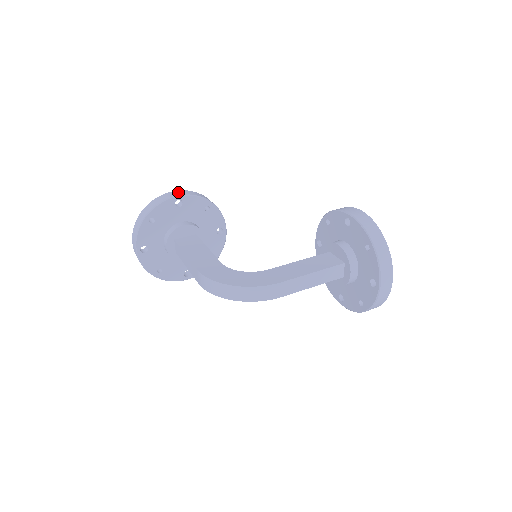
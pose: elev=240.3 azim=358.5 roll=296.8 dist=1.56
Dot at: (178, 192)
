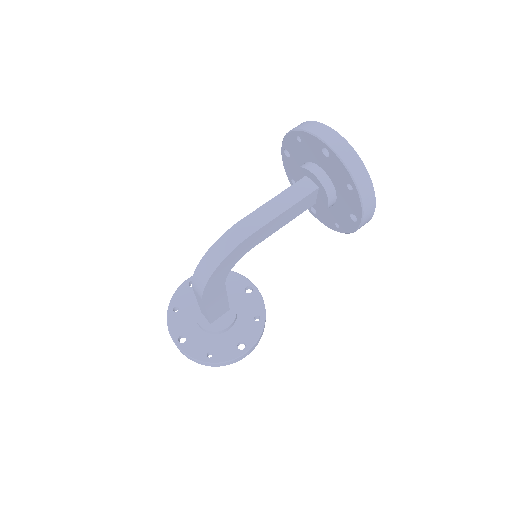
Dot at: occluded
